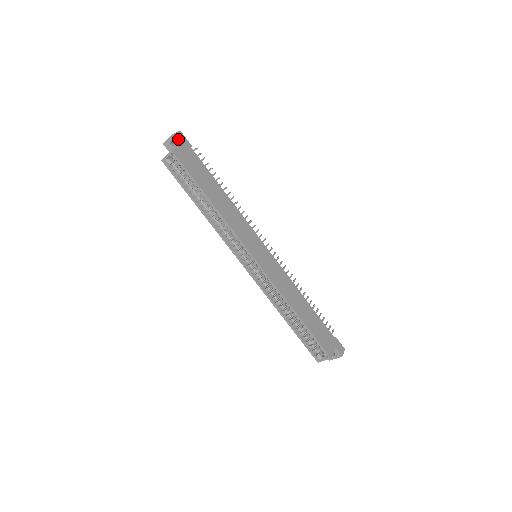
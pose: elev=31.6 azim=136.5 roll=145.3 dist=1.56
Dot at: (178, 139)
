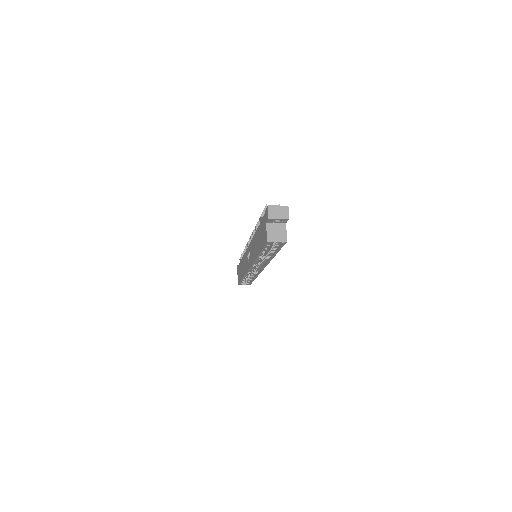
Dot at: (287, 220)
